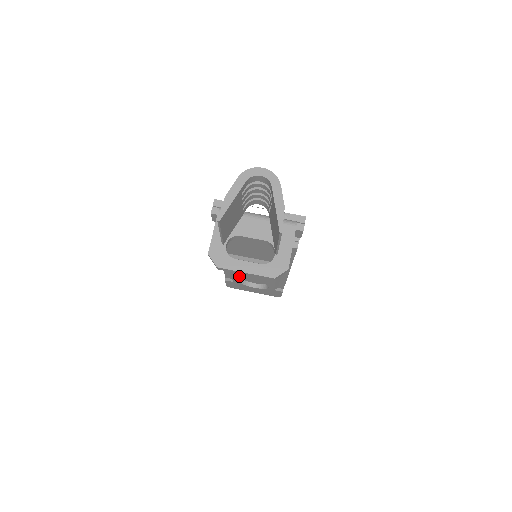
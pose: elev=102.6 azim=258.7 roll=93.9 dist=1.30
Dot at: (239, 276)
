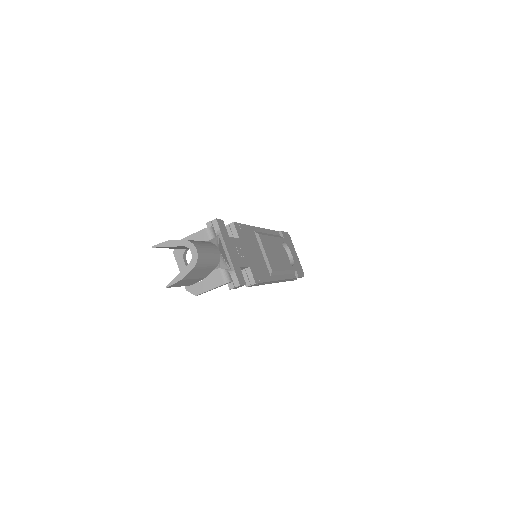
Dot at: occluded
